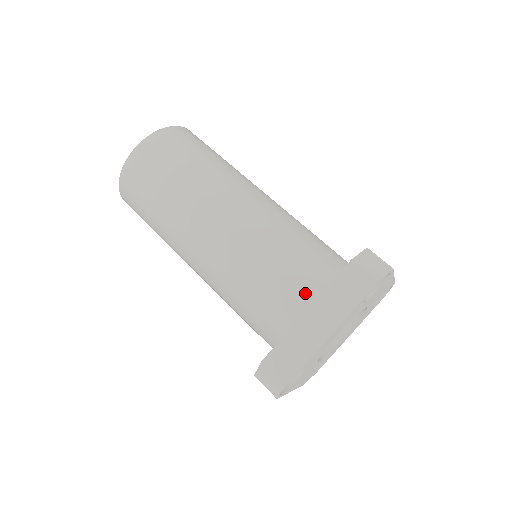
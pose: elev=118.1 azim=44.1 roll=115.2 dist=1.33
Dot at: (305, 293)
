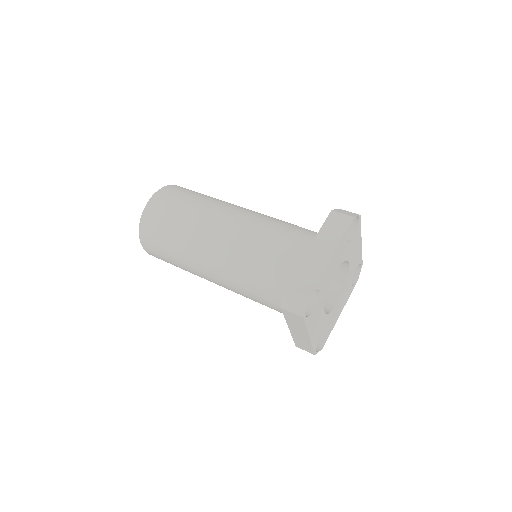
Dot at: (304, 245)
